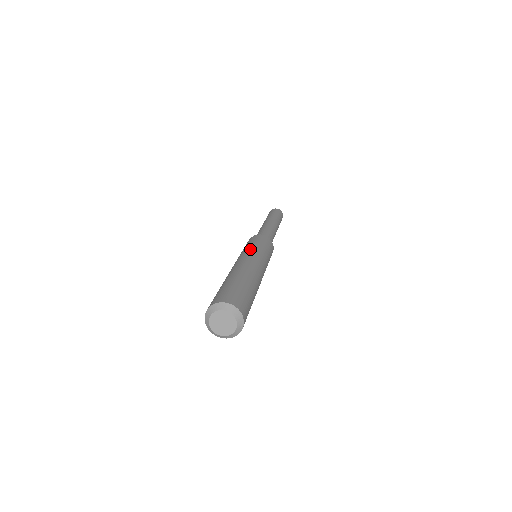
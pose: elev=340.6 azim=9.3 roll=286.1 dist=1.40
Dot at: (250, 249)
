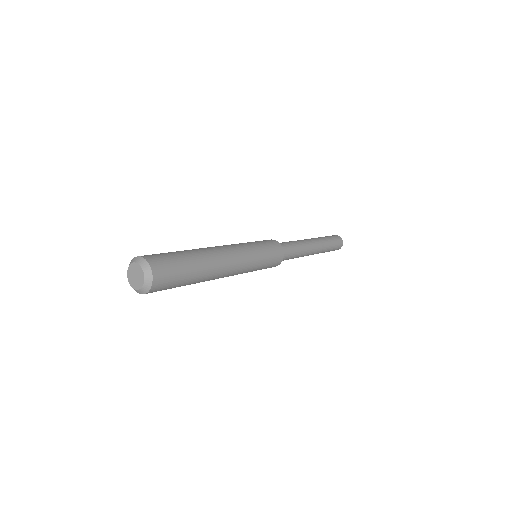
Dot at: (249, 247)
